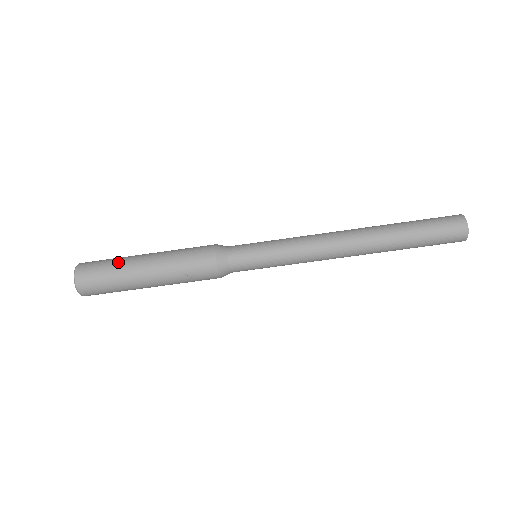
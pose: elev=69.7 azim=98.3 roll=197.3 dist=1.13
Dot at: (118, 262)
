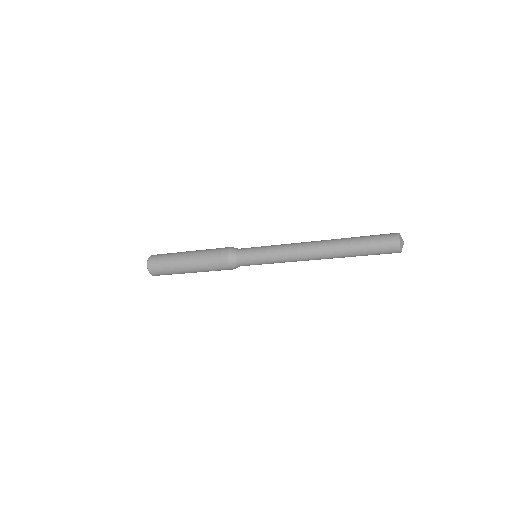
Dot at: (171, 258)
